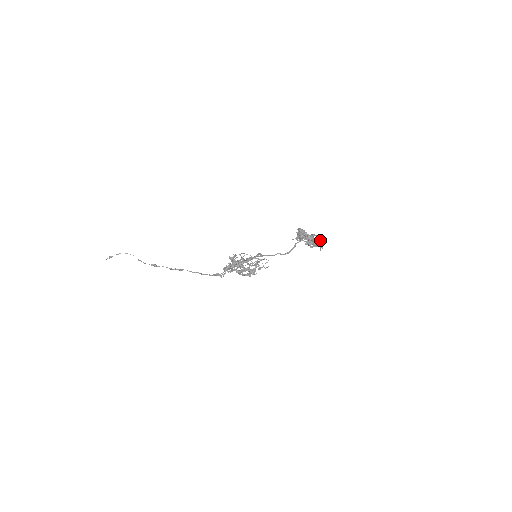
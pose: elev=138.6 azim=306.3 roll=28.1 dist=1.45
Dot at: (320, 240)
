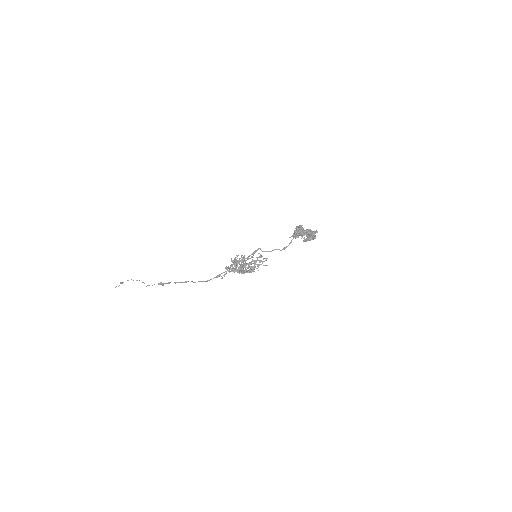
Dot at: (314, 234)
